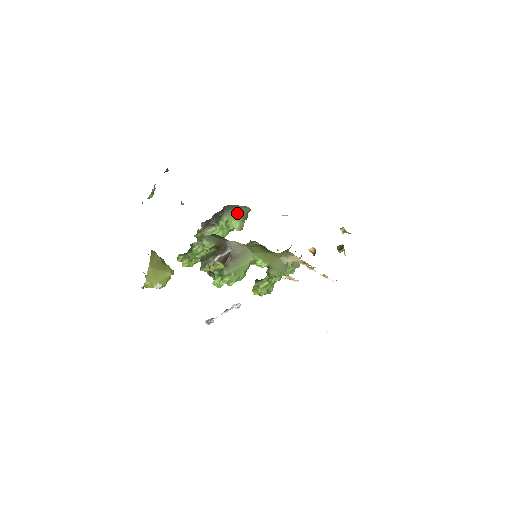
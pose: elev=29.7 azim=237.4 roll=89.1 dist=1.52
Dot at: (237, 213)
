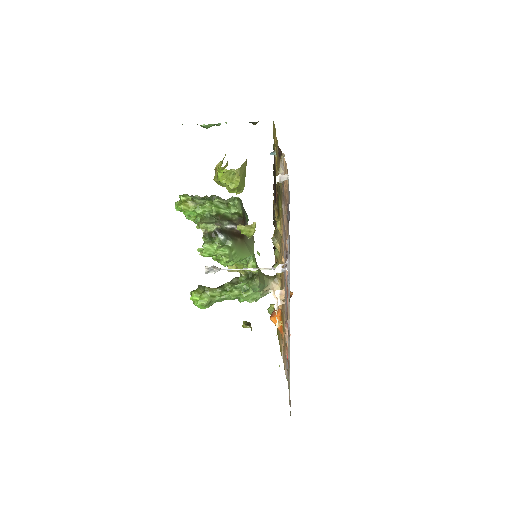
Dot at: occluded
